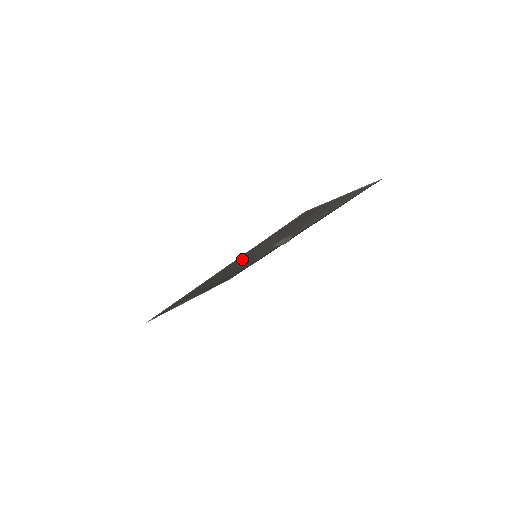
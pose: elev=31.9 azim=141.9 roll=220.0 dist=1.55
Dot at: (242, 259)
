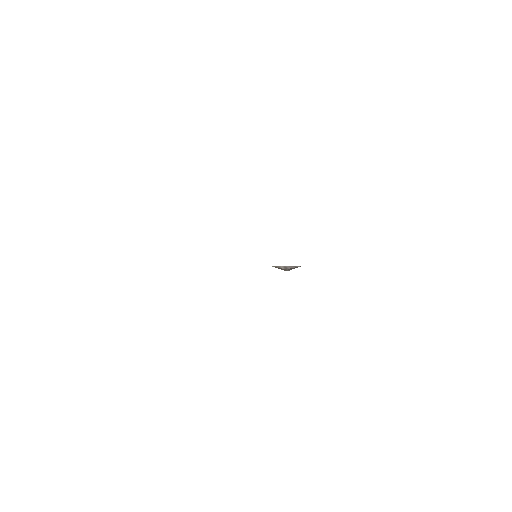
Dot at: occluded
